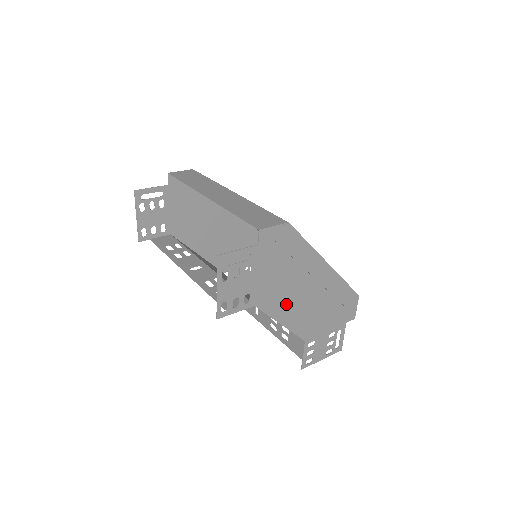
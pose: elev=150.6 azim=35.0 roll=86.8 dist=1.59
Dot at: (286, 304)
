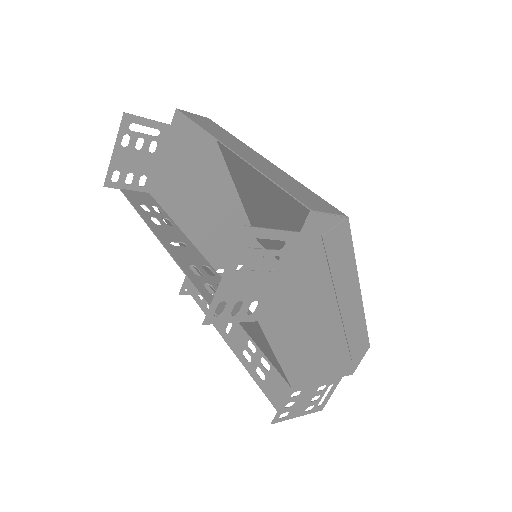
Dot at: (294, 331)
